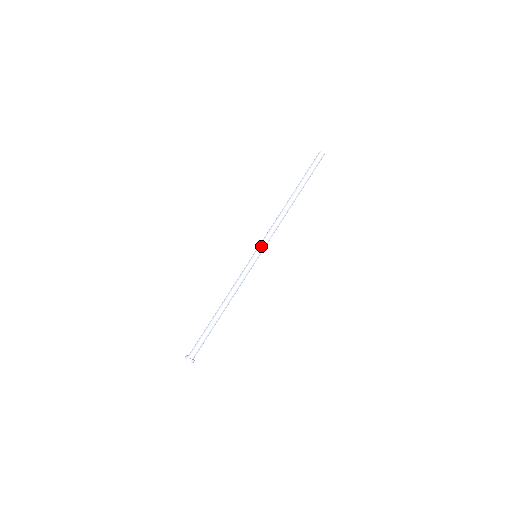
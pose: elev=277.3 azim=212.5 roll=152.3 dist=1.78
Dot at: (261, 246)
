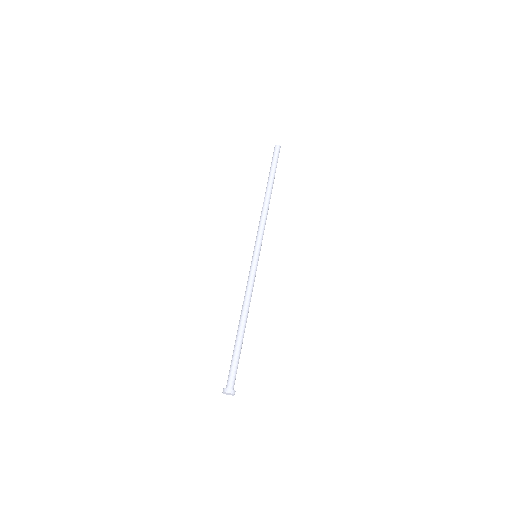
Dot at: (255, 244)
